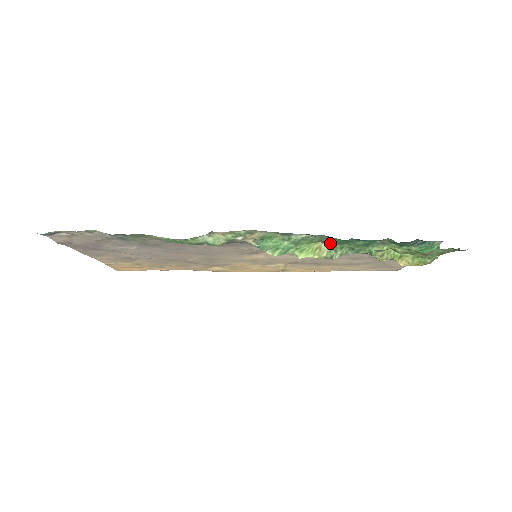
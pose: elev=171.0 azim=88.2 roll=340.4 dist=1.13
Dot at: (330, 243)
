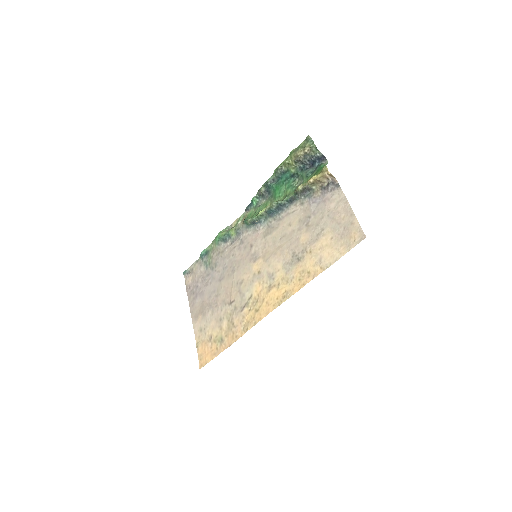
Dot at: (274, 200)
